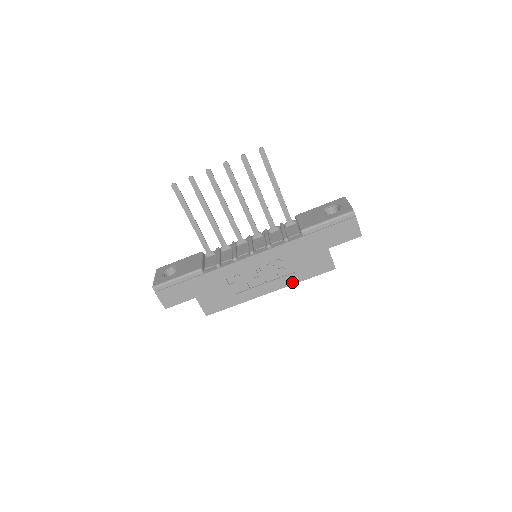
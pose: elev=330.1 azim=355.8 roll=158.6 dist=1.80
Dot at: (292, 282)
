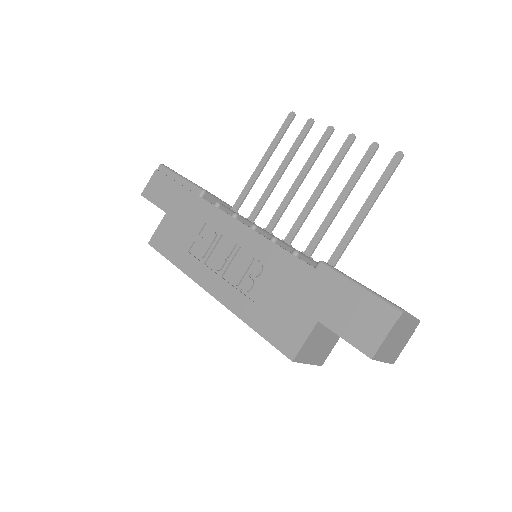
Dot at: (239, 311)
